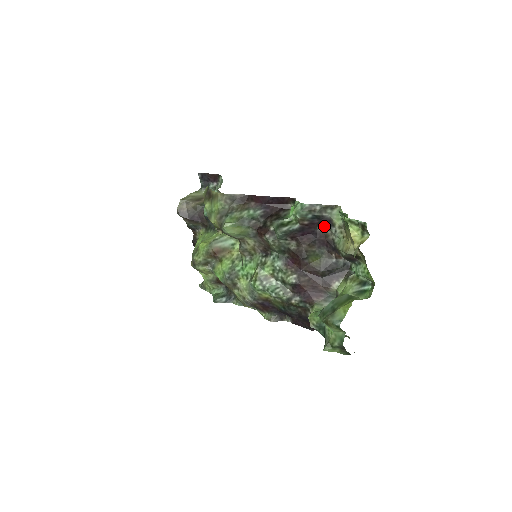
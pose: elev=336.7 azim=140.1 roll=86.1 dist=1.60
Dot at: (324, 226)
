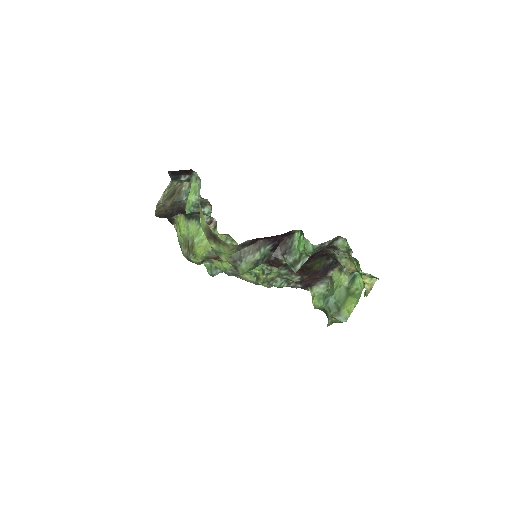
Dot at: (328, 248)
